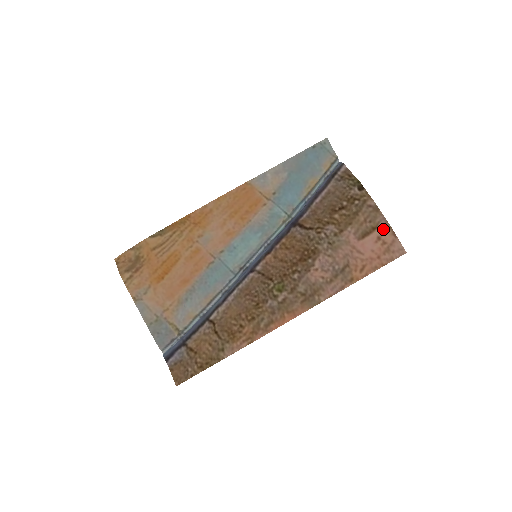
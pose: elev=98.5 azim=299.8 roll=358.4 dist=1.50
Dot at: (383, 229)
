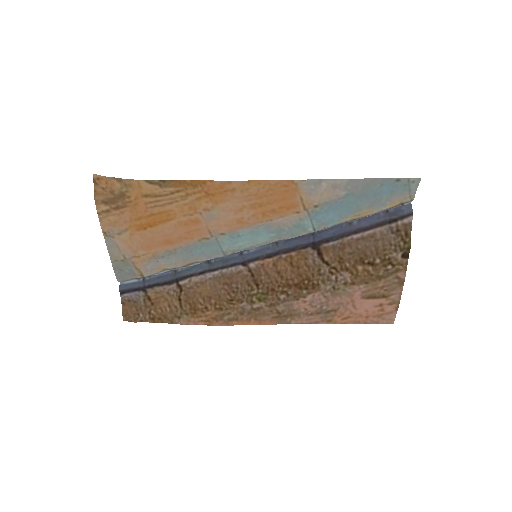
Dot at: (391, 301)
